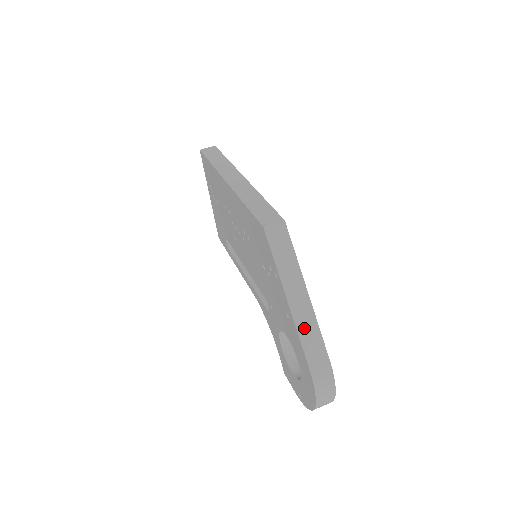
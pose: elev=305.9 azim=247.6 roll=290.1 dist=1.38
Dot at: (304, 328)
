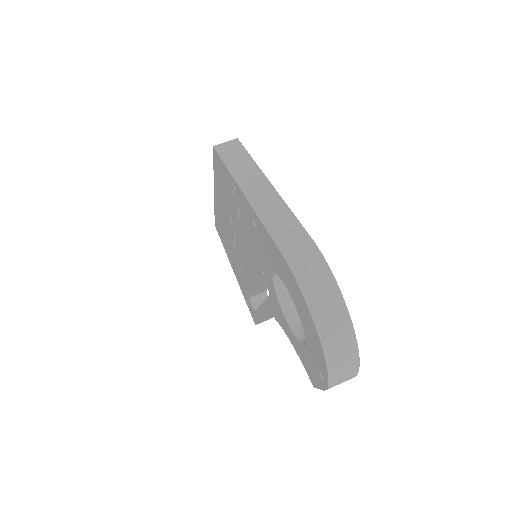
Dot at: (268, 213)
